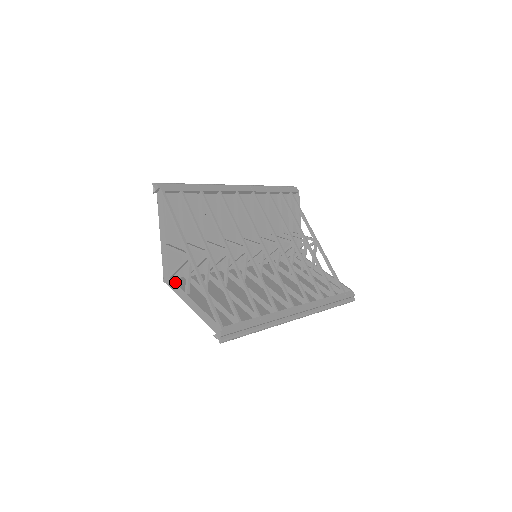
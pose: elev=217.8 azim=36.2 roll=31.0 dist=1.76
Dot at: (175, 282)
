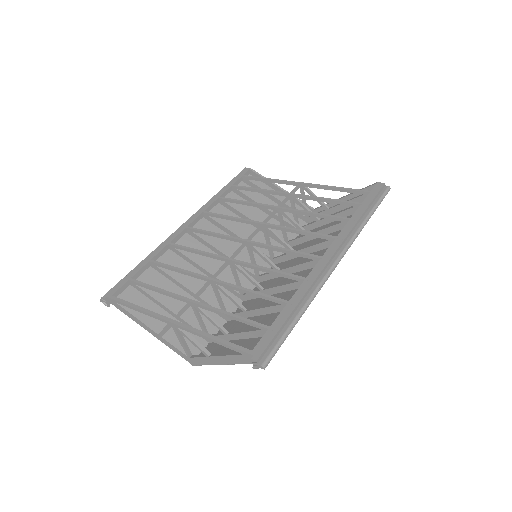
Dot at: (196, 357)
